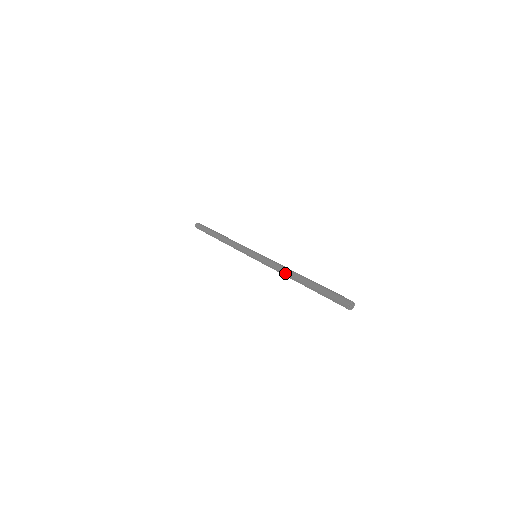
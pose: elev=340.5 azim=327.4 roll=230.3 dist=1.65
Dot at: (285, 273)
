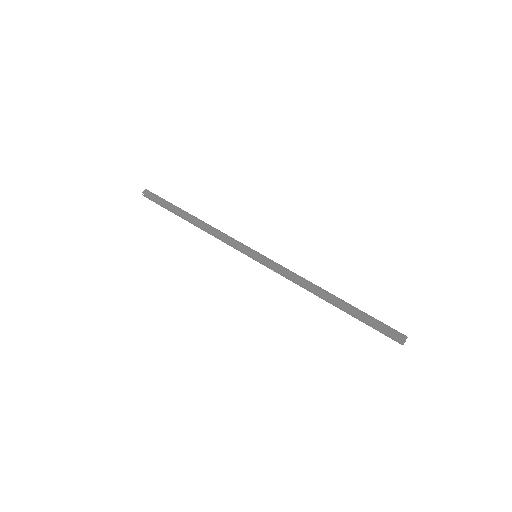
Dot at: (310, 286)
